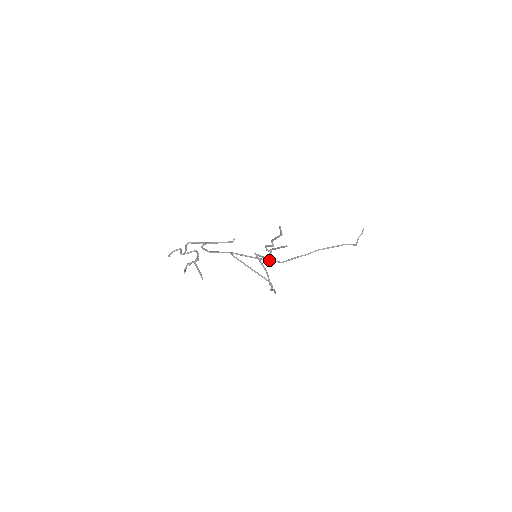
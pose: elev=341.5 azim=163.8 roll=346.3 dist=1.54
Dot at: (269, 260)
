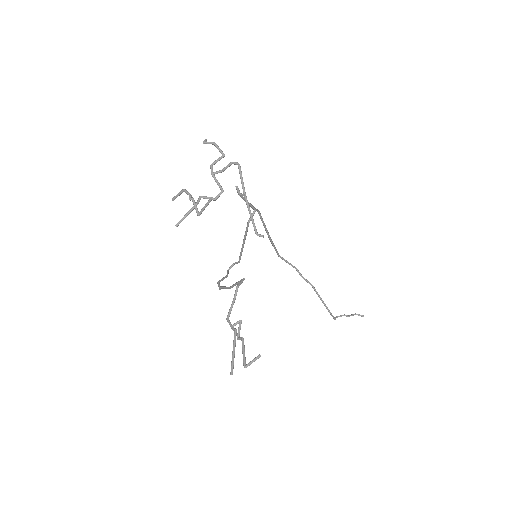
Dot at: (274, 245)
